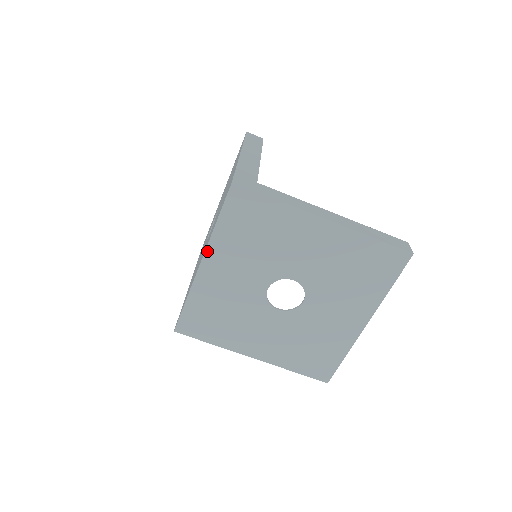
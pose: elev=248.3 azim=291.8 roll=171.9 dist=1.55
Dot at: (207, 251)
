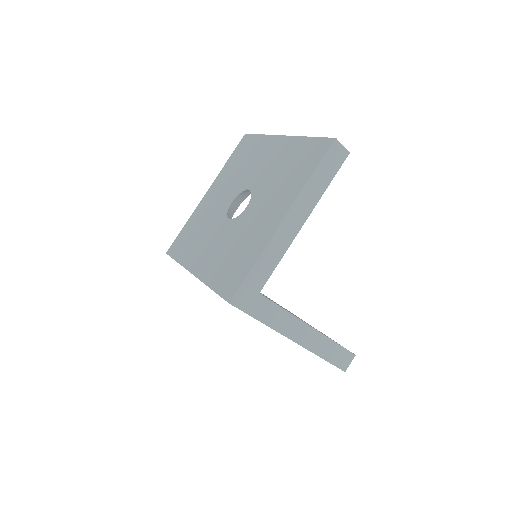
Dot at: (199, 279)
